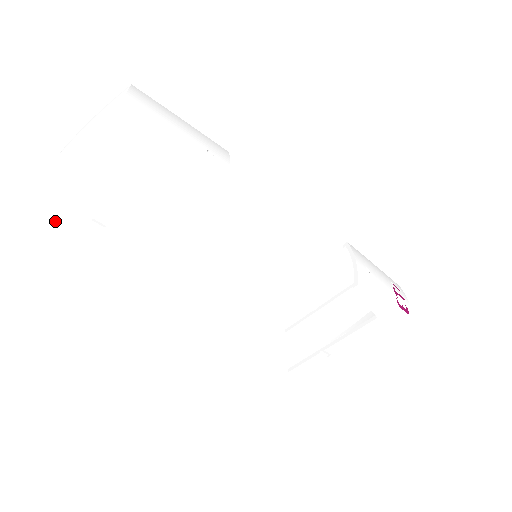
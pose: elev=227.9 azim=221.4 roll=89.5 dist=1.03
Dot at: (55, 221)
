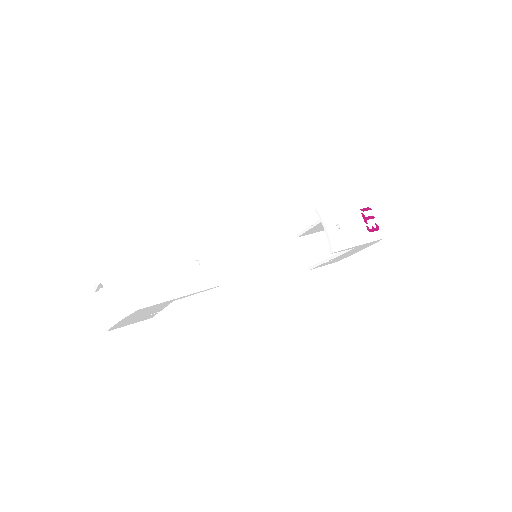
Dot at: occluded
